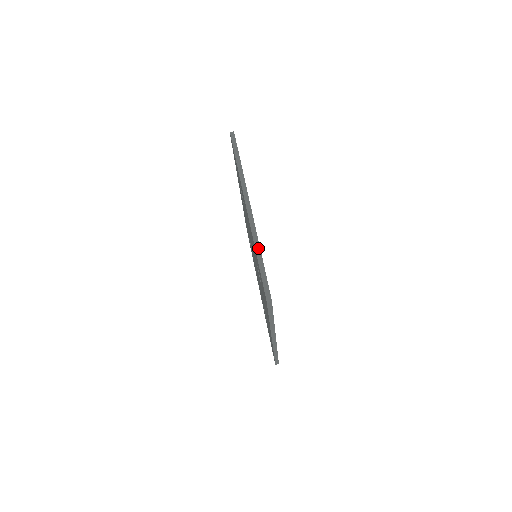
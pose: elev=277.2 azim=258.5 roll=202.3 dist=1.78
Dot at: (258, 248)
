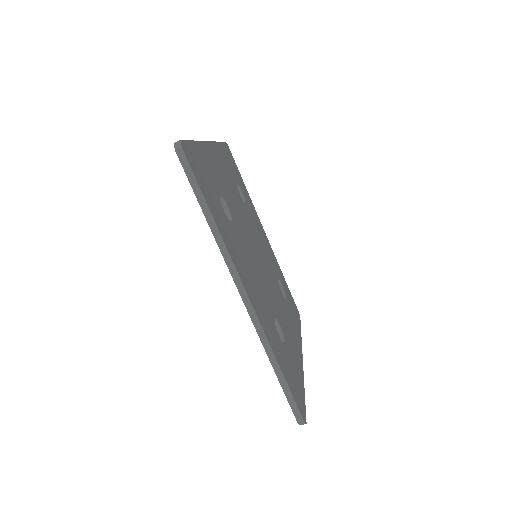
Dot at: (275, 363)
